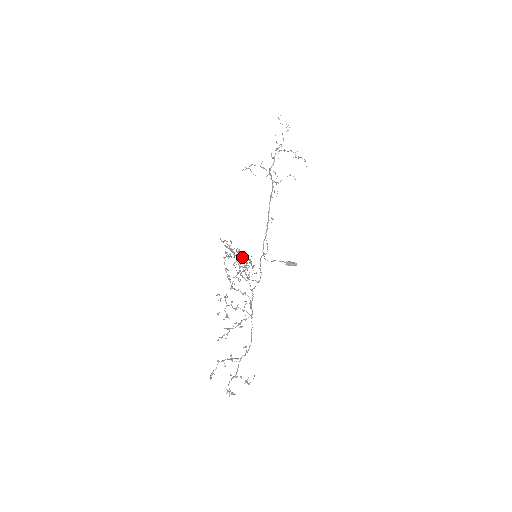
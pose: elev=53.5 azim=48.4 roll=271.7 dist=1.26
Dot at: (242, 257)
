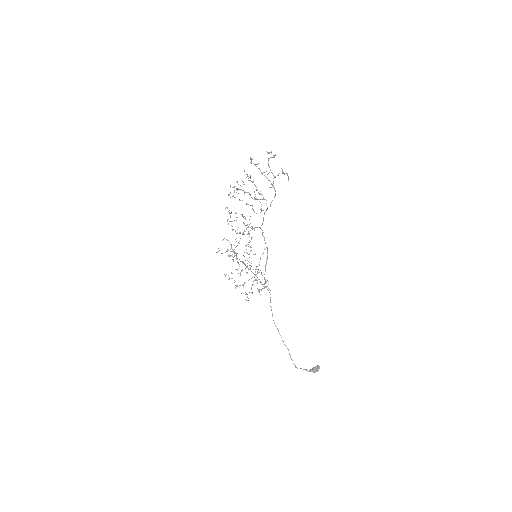
Dot at: occluded
